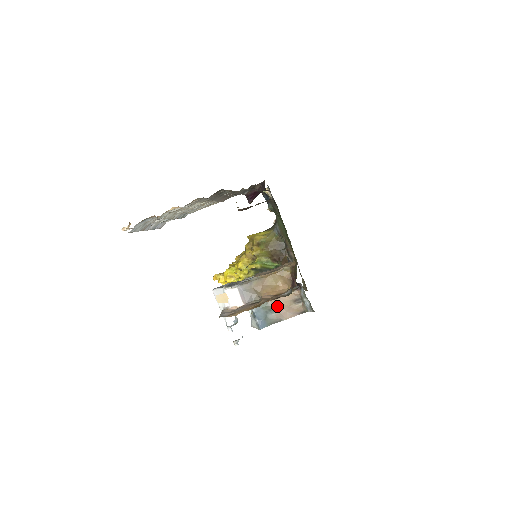
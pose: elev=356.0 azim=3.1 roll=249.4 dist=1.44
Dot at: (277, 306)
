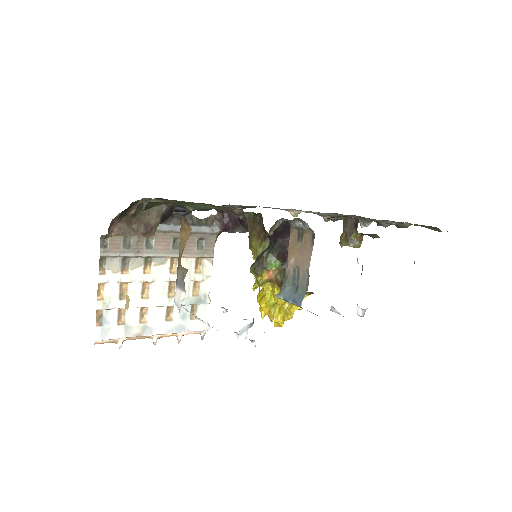
Dot at: (293, 266)
